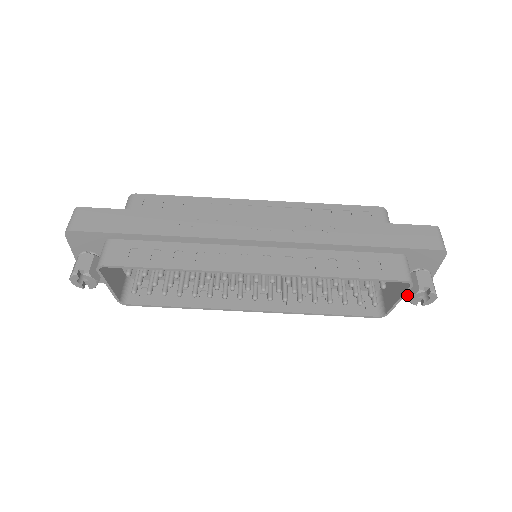
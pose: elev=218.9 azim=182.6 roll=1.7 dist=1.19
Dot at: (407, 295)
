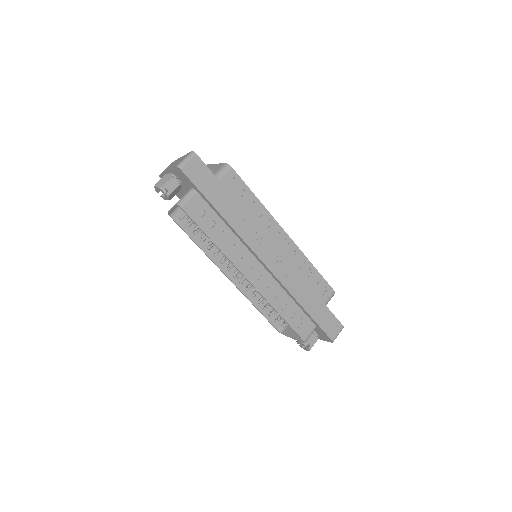
Dot at: occluded
